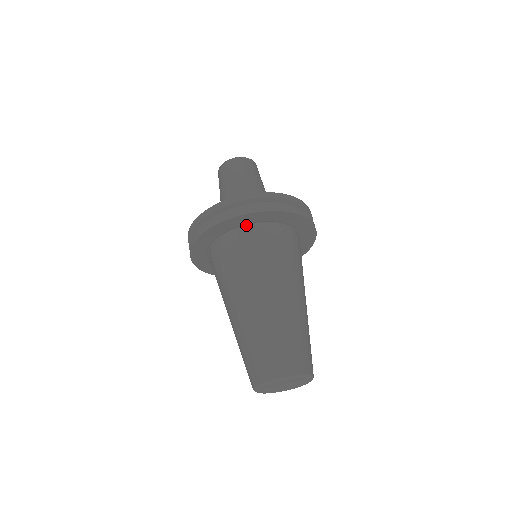
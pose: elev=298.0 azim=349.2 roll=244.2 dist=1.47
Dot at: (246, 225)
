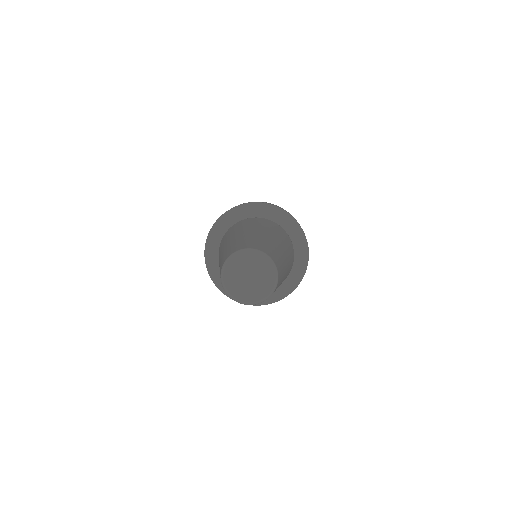
Dot at: occluded
